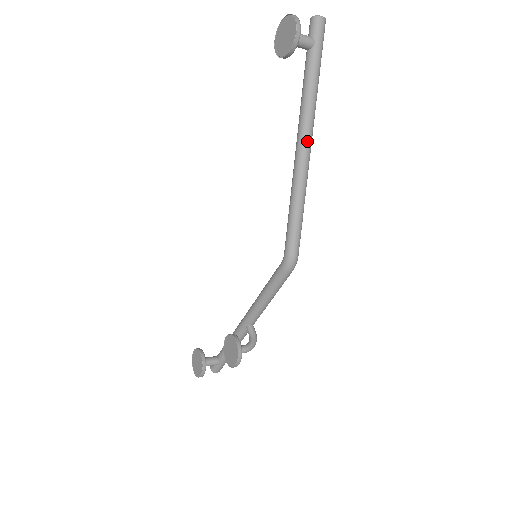
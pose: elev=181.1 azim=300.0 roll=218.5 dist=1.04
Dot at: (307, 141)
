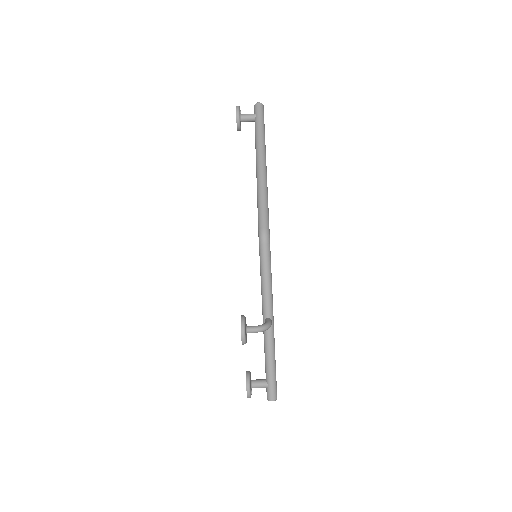
Dot at: (260, 160)
